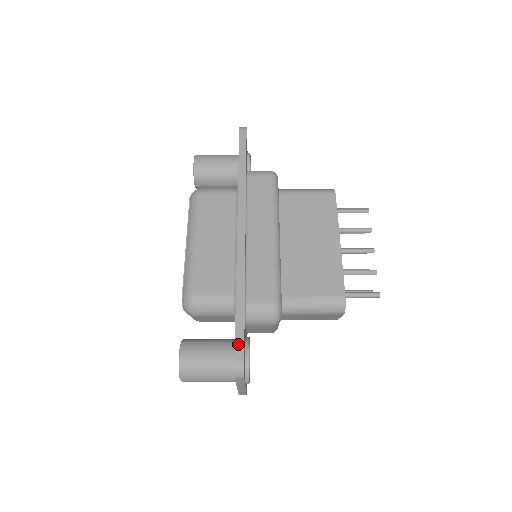
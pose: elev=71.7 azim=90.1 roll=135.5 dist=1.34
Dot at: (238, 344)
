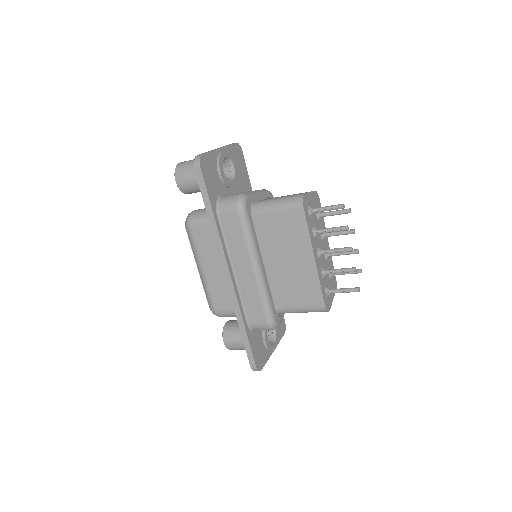
Dot at: (249, 357)
